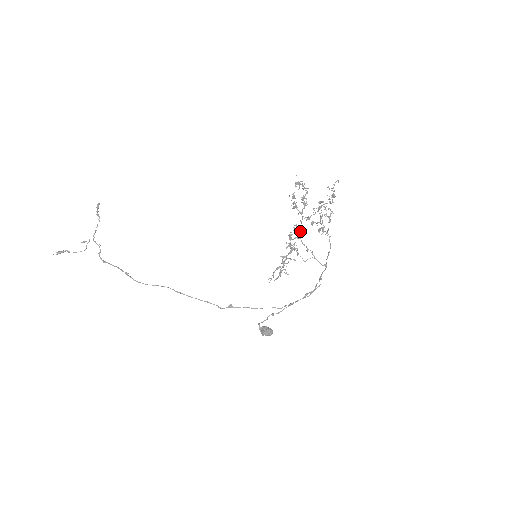
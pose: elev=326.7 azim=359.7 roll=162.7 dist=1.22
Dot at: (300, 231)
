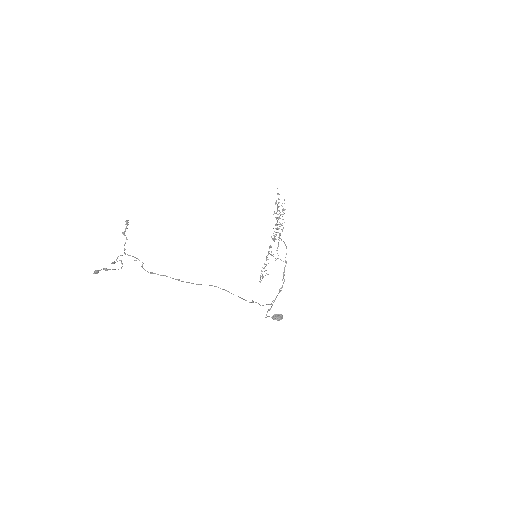
Dot at: (277, 232)
